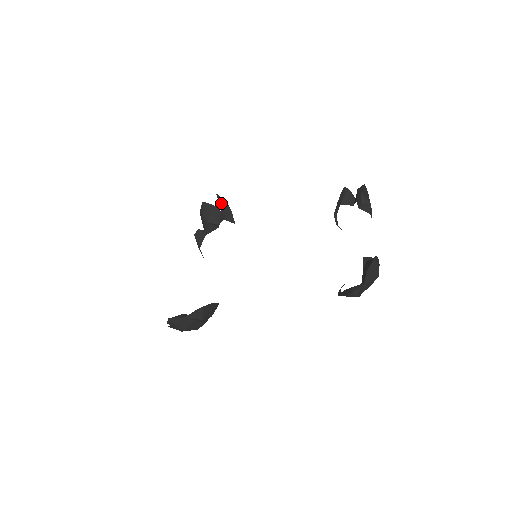
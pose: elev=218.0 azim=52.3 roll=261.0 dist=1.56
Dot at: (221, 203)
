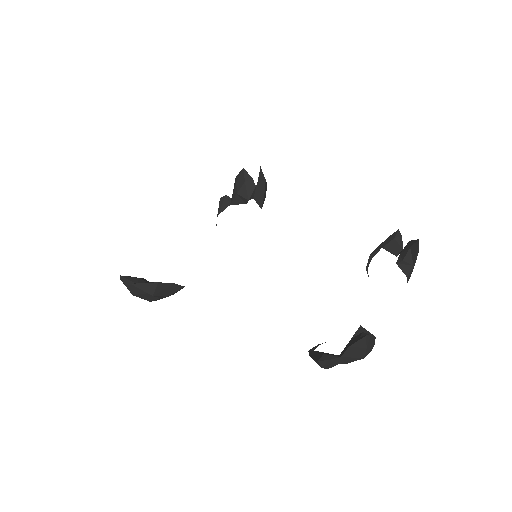
Dot at: (259, 179)
